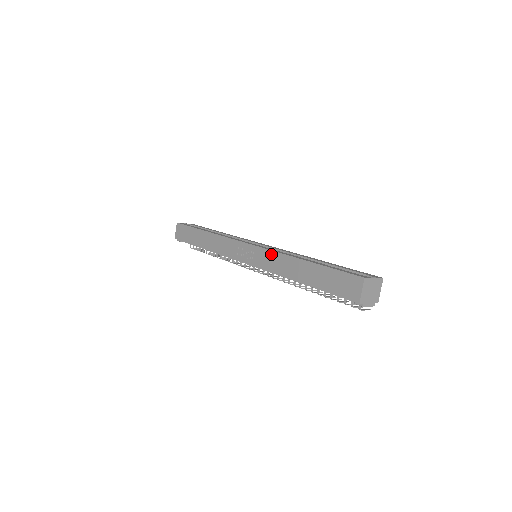
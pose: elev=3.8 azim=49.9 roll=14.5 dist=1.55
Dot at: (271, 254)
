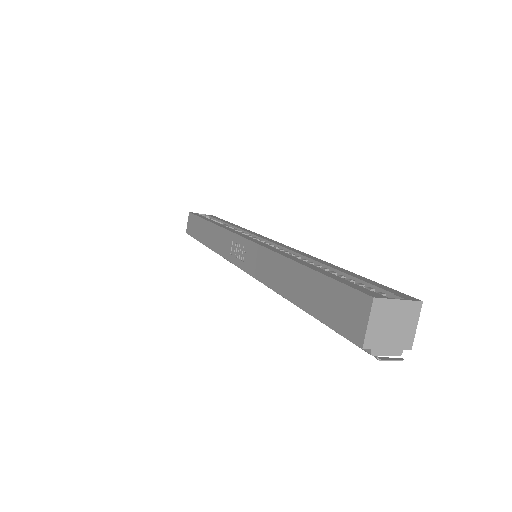
Dot at: (261, 252)
